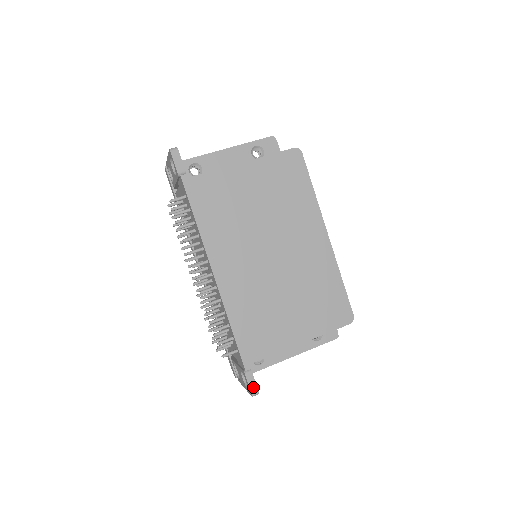
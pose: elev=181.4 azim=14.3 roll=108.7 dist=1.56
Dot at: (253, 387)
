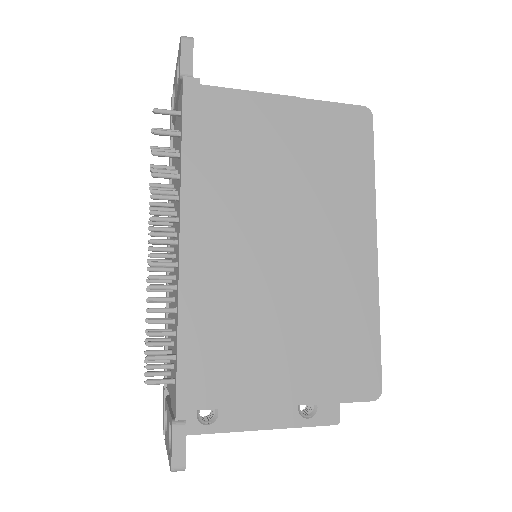
Dot at: (178, 454)
